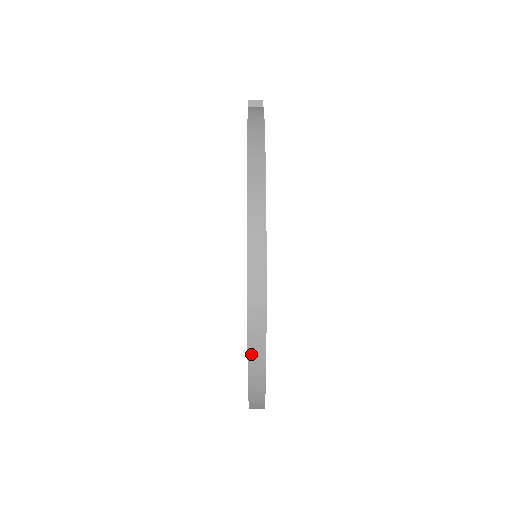
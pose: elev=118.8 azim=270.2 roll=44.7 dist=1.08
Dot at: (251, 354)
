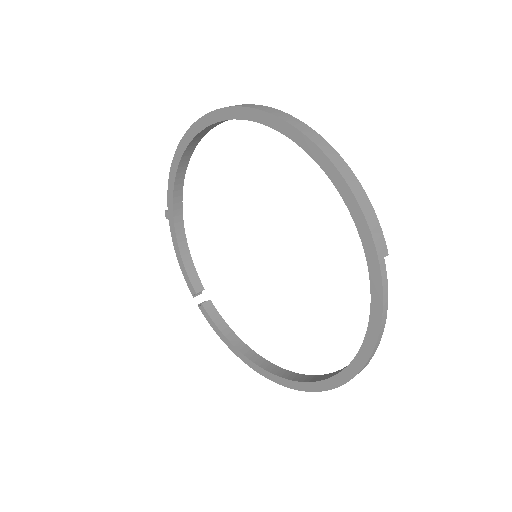
Dot at: (282, 118)
